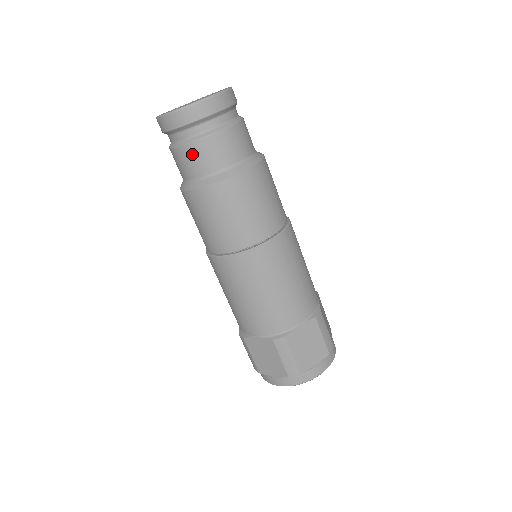
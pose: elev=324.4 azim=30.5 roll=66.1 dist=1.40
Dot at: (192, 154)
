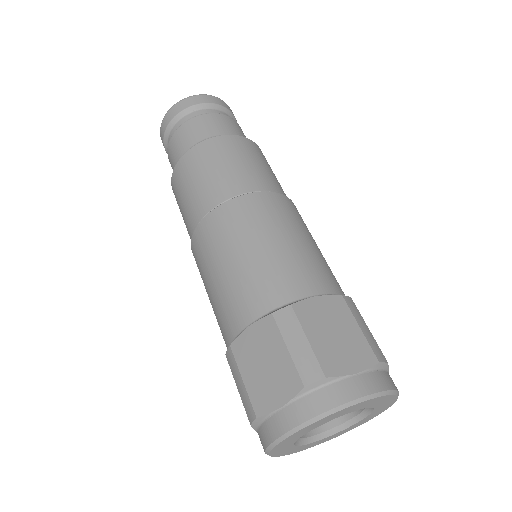
Dot at: (185, 131)
